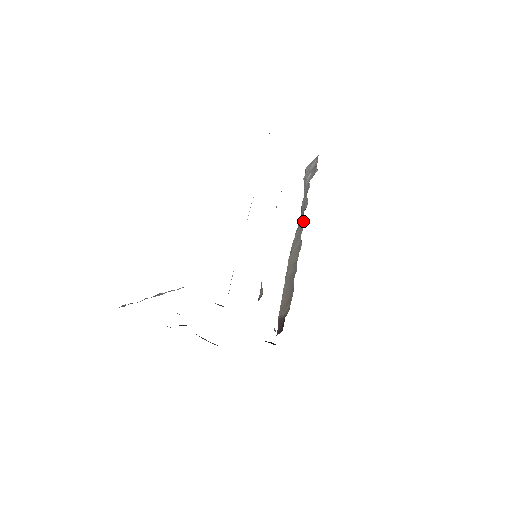
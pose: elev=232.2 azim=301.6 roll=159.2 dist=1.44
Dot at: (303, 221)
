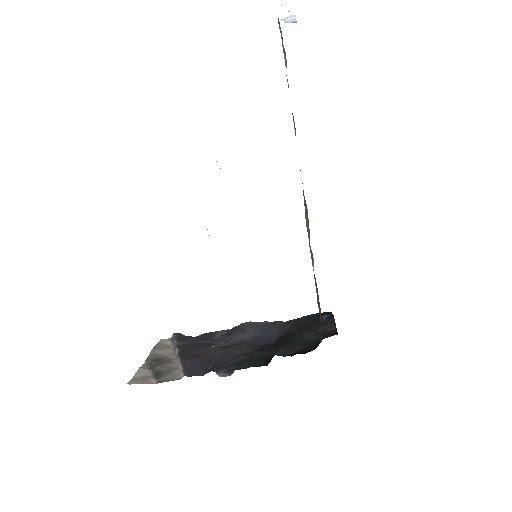
Dot at: occluded
